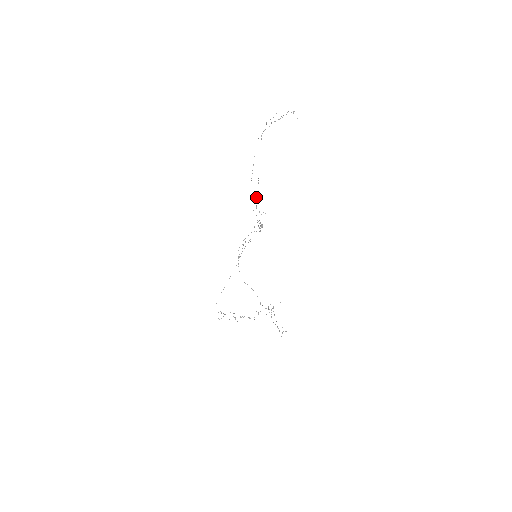
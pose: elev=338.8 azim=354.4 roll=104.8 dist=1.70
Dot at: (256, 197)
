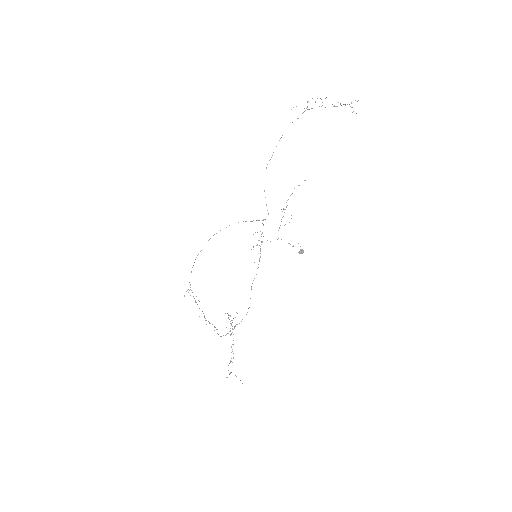
Dot at: (290, 195)
